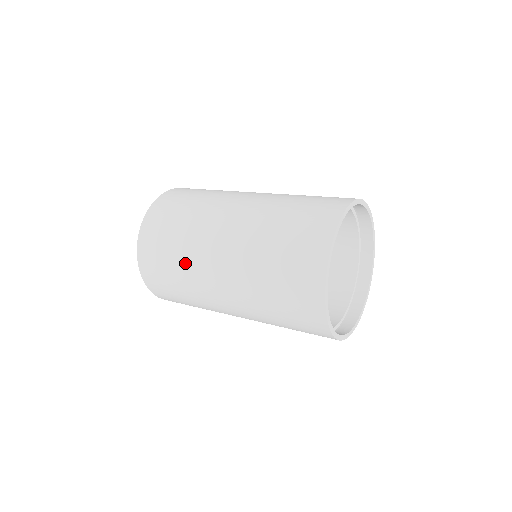
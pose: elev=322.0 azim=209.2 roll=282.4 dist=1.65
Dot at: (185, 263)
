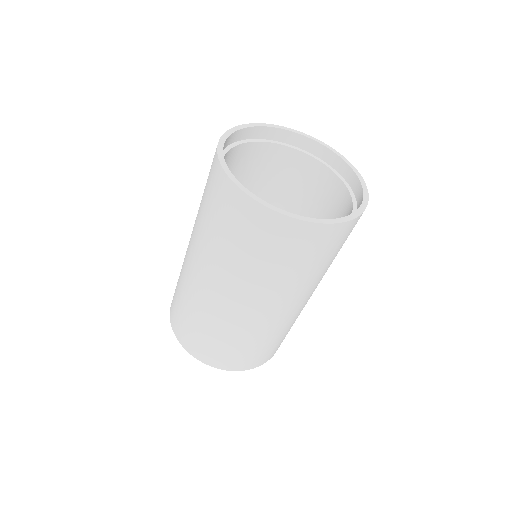
Dot at: occluded
